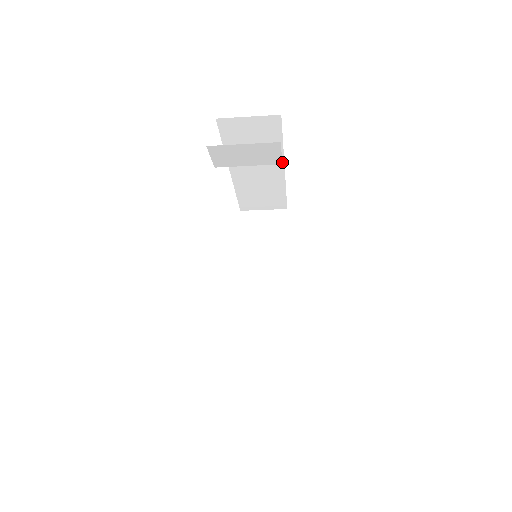
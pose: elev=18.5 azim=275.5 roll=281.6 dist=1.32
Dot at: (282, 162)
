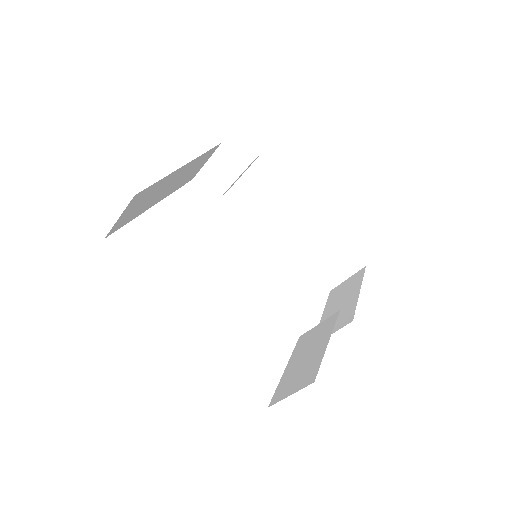
Dot at: (305, 201)
